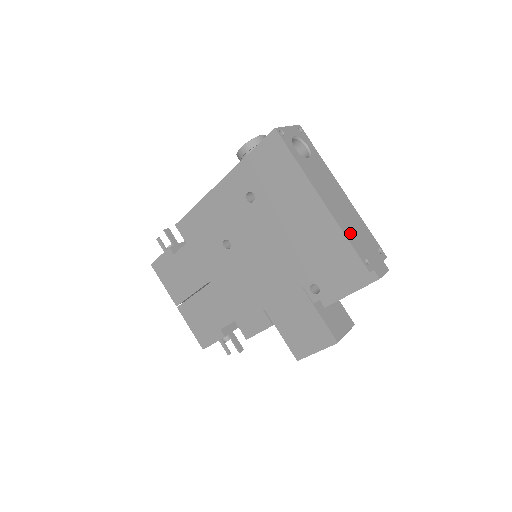
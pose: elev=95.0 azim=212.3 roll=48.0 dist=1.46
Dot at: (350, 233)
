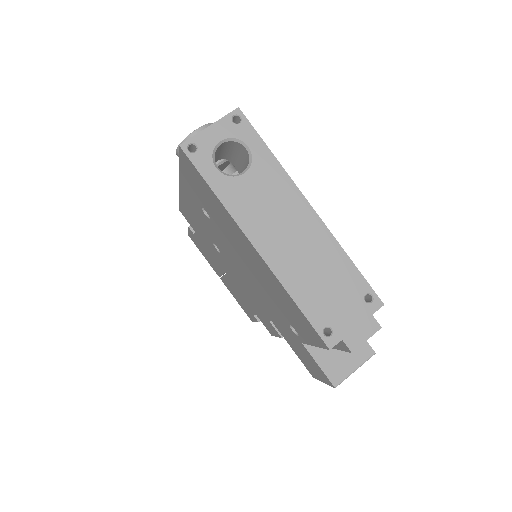
Dot at: (304, 289)
